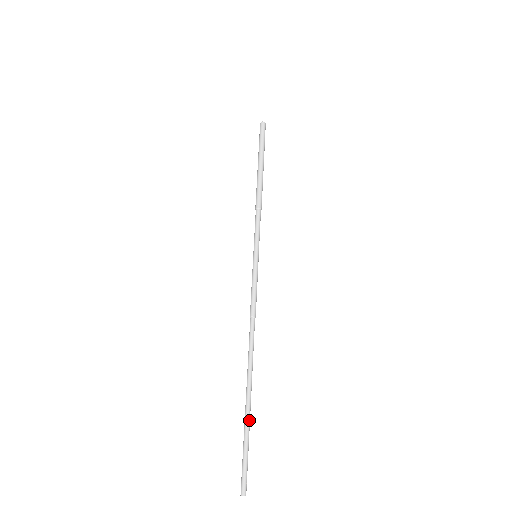
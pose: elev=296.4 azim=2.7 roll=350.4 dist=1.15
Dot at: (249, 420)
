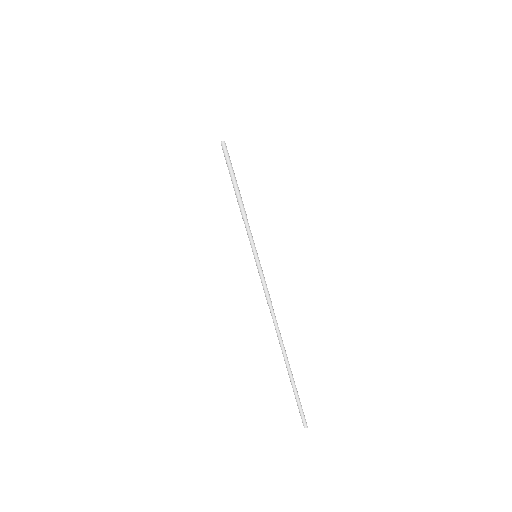
Dot at: (291, 378)
